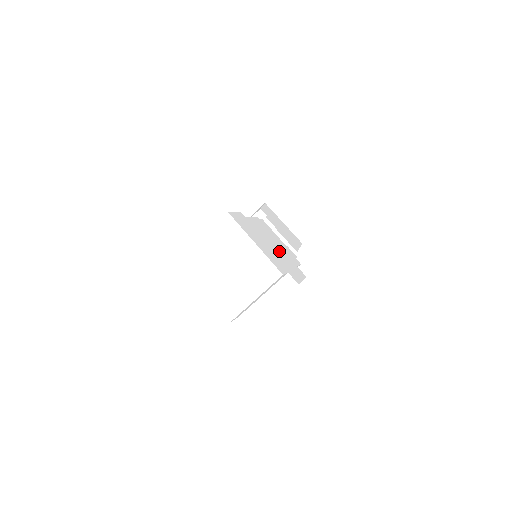
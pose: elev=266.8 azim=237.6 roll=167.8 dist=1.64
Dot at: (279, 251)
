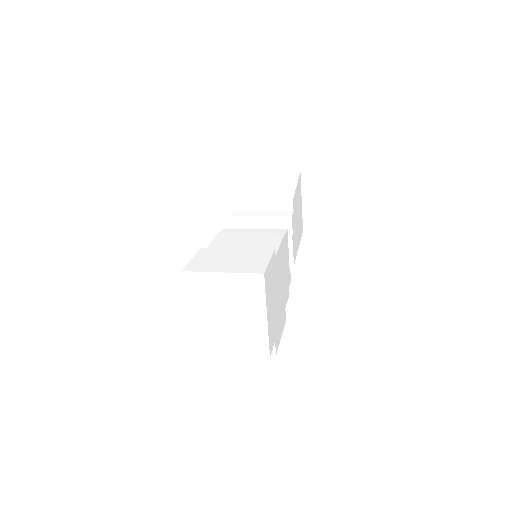
Dot at: (281, 296)
